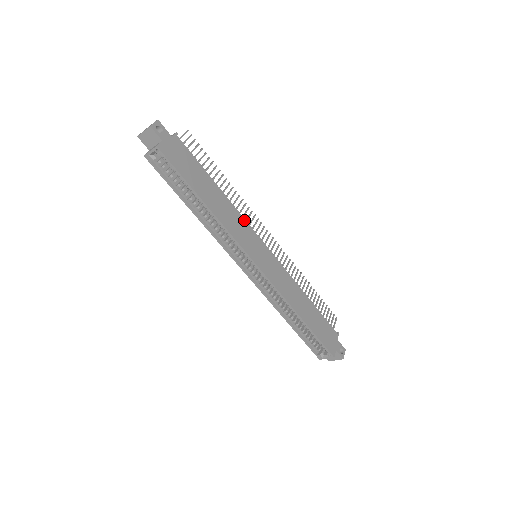
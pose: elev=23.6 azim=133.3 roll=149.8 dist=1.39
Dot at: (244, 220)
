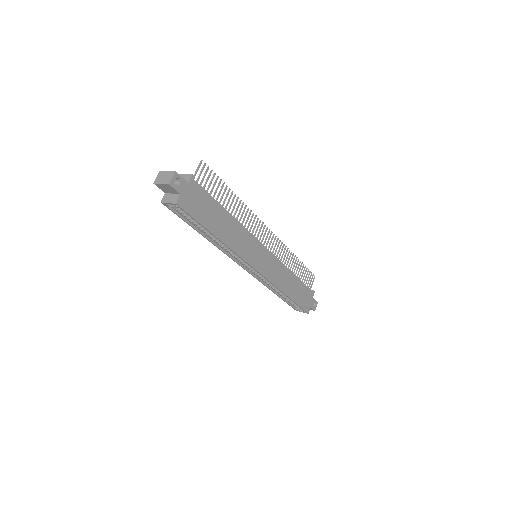
Dot at: (249, 233)
